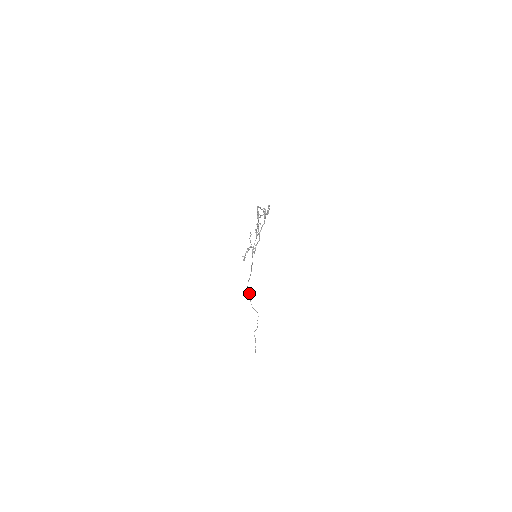
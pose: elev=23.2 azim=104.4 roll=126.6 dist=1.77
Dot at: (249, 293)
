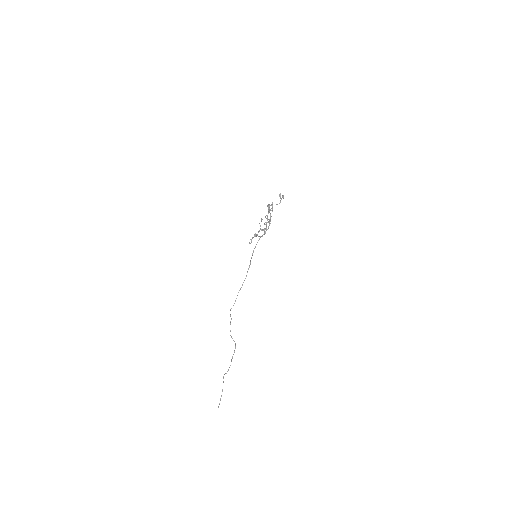
Dot at: (231, 318)
